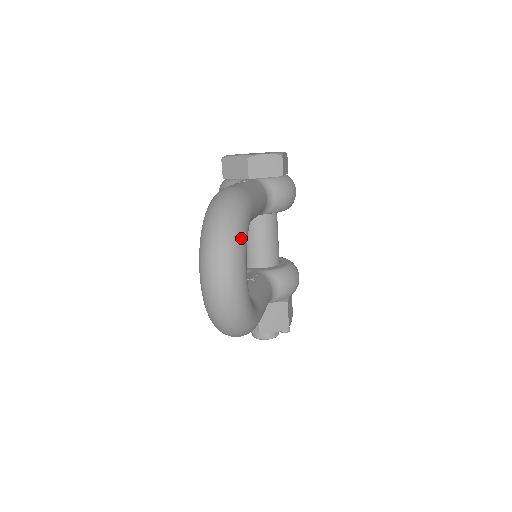
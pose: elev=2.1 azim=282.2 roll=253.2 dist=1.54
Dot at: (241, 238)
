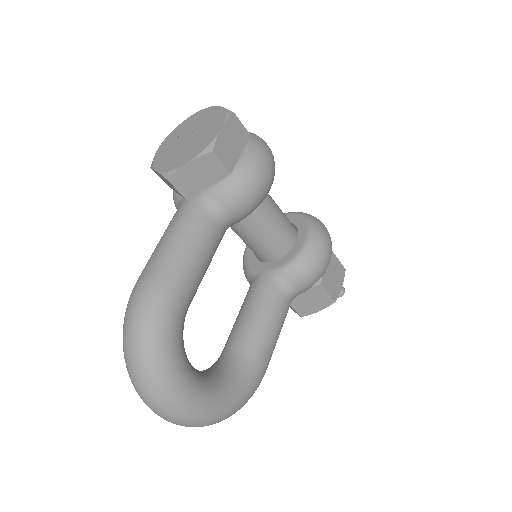
Dot at: (165, 376)
